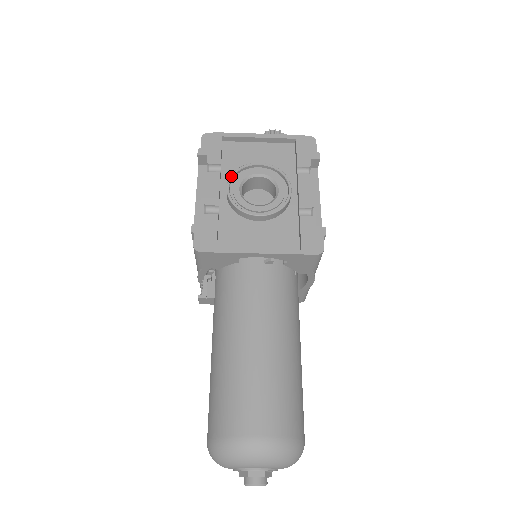
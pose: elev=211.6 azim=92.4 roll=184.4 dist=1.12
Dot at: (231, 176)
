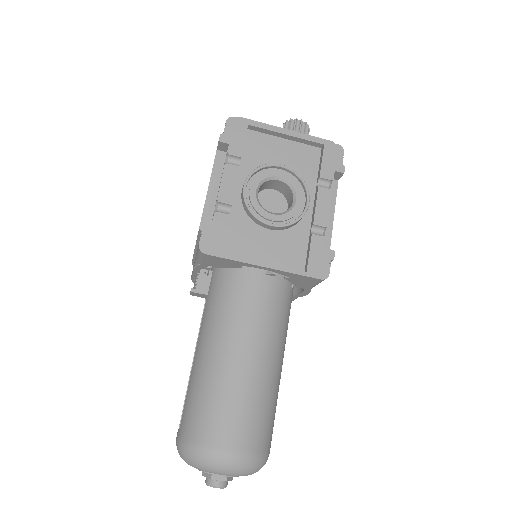
Dot at: (250, 174)
